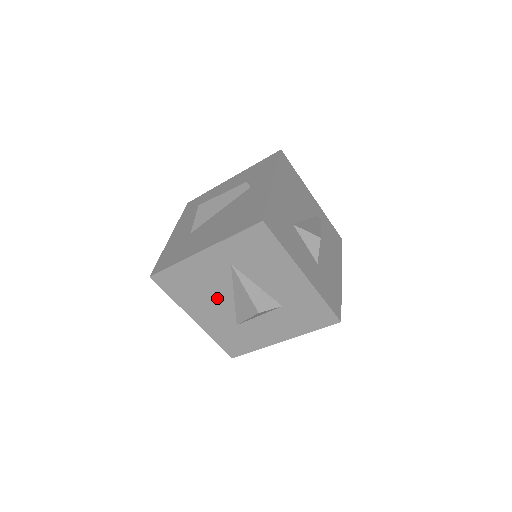
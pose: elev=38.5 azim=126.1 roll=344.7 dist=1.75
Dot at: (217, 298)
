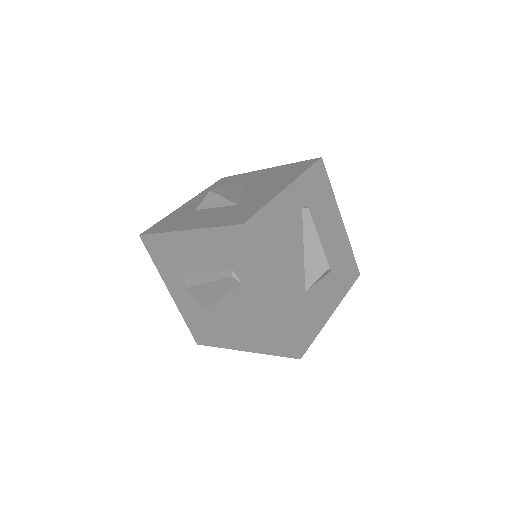
Dot at: occluded
